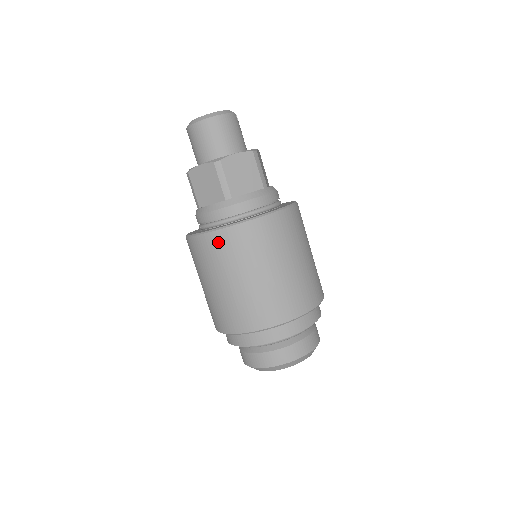
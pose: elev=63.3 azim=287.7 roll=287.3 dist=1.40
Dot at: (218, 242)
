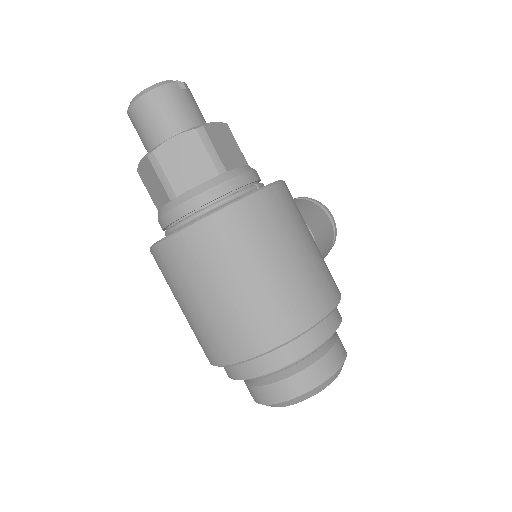
Dot at: (165, 257)
